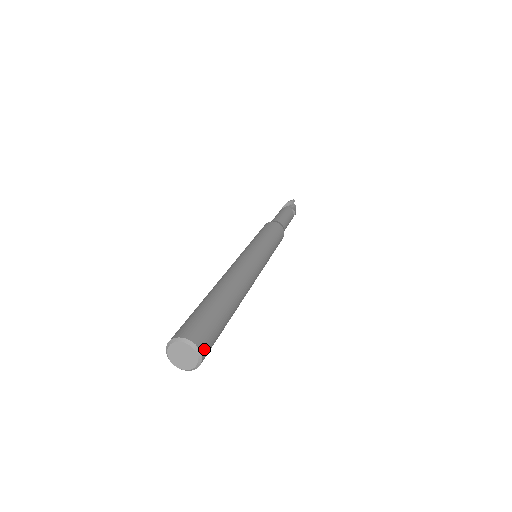
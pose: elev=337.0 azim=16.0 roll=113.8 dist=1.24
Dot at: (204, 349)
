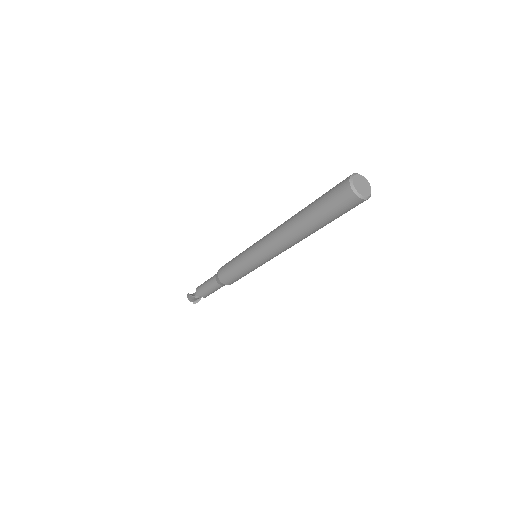
Dot at: occluded
